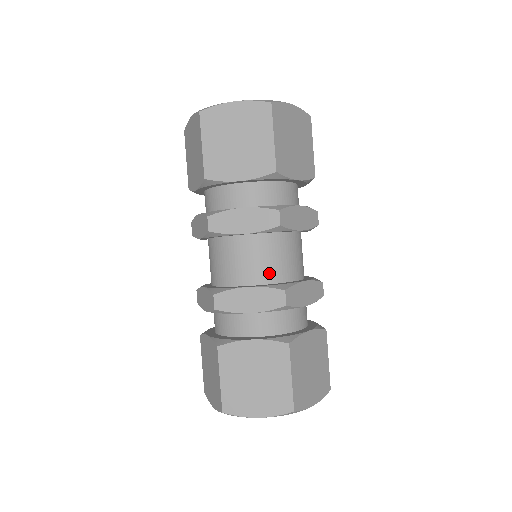
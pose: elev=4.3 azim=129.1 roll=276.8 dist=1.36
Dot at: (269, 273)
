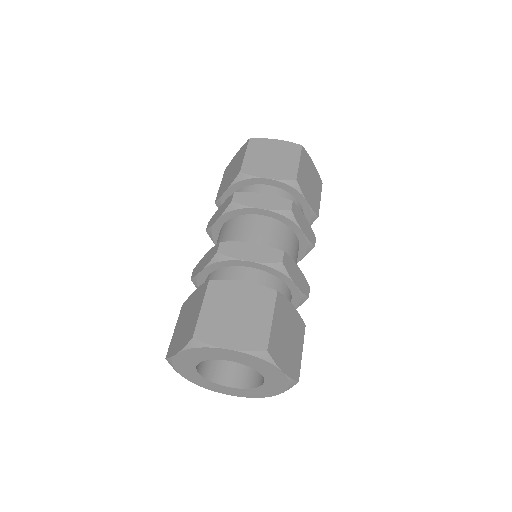
Dot at: (271, 245)
